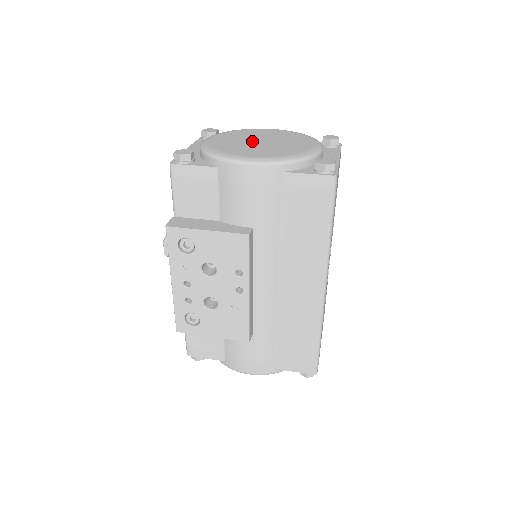
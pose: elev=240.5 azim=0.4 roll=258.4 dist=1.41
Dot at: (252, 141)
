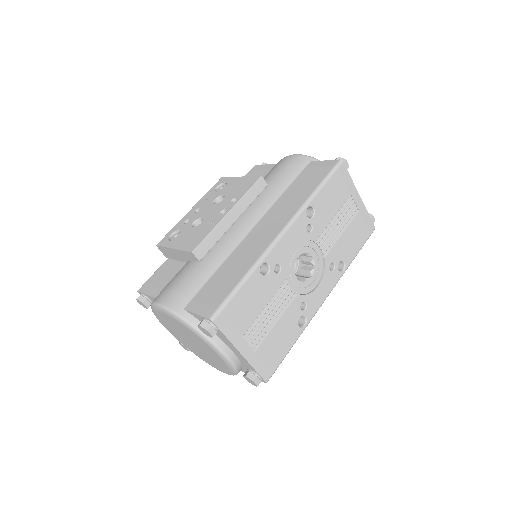
Dot at: occluded
